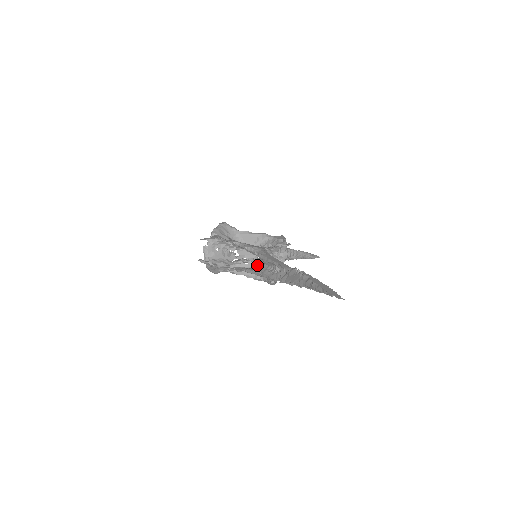
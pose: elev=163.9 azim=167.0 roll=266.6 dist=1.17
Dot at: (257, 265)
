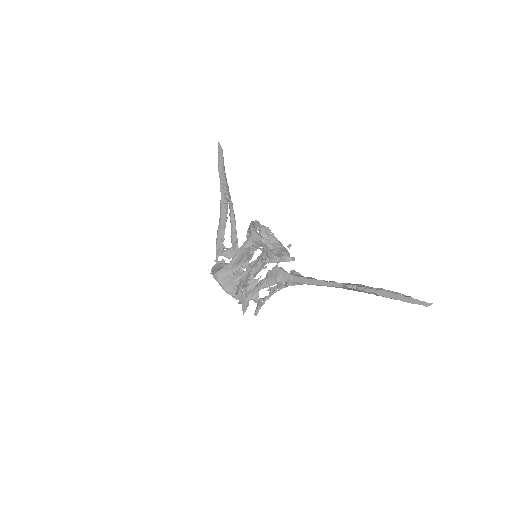
Dot at: (270, 262)
